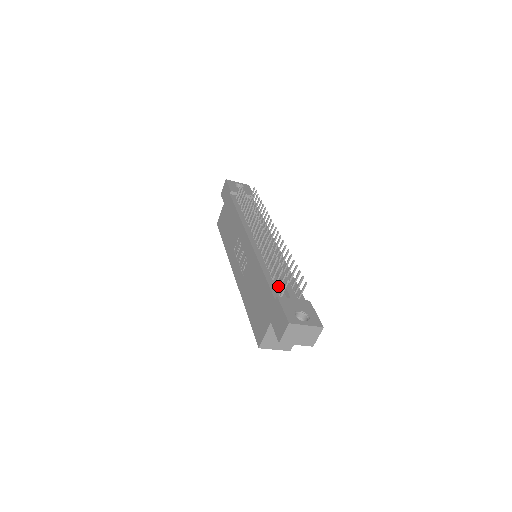
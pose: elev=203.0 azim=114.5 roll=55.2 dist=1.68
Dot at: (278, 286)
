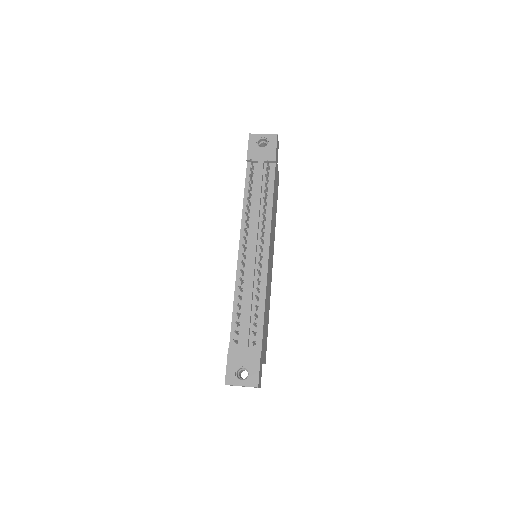
Dot at: occluded
